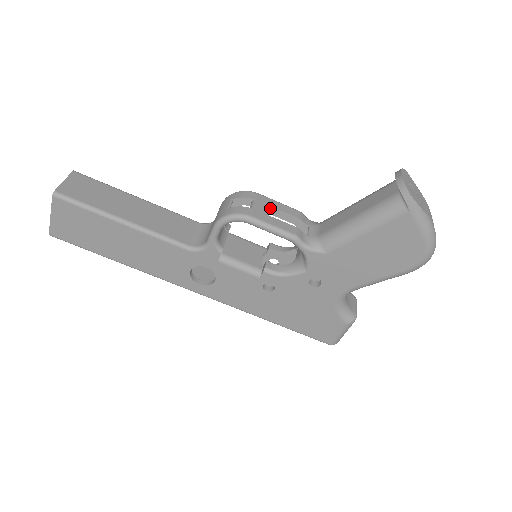
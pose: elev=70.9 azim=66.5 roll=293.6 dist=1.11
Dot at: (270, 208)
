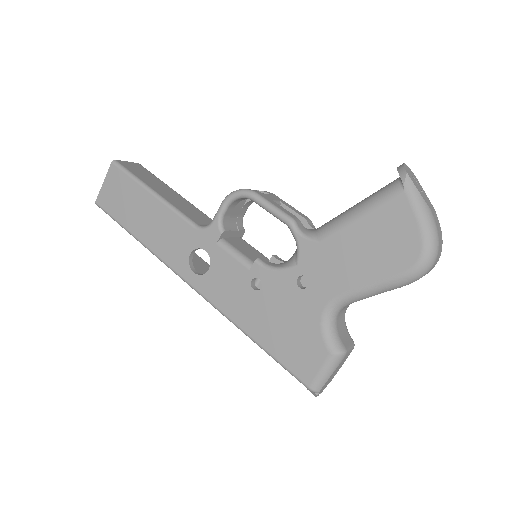
Dot at: (280, 204)
